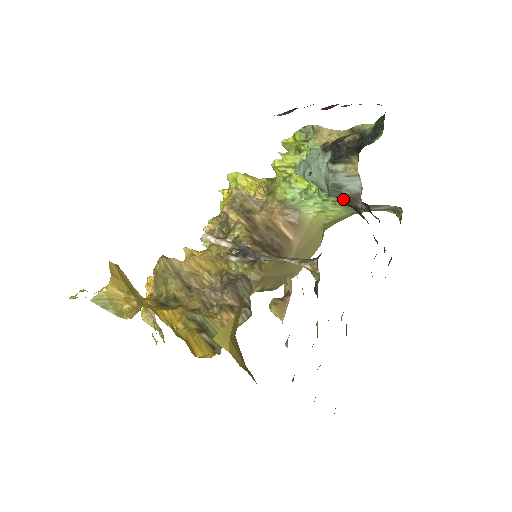
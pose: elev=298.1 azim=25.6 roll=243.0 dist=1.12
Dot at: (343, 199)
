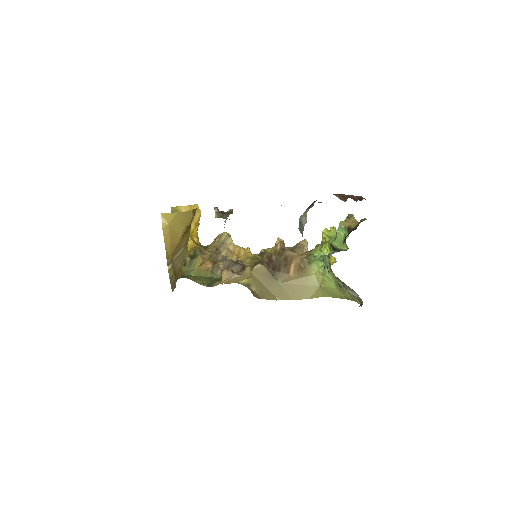
Dot at: occluded
